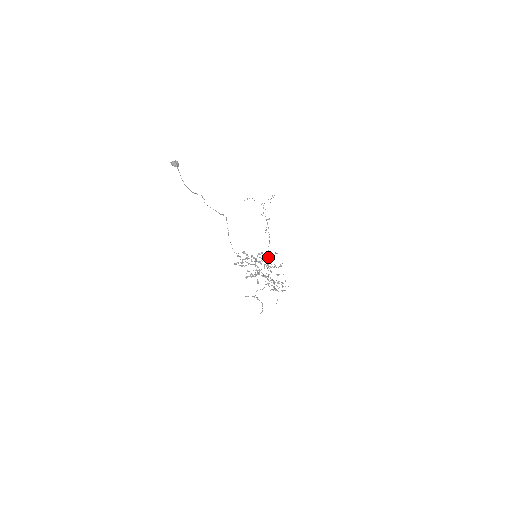
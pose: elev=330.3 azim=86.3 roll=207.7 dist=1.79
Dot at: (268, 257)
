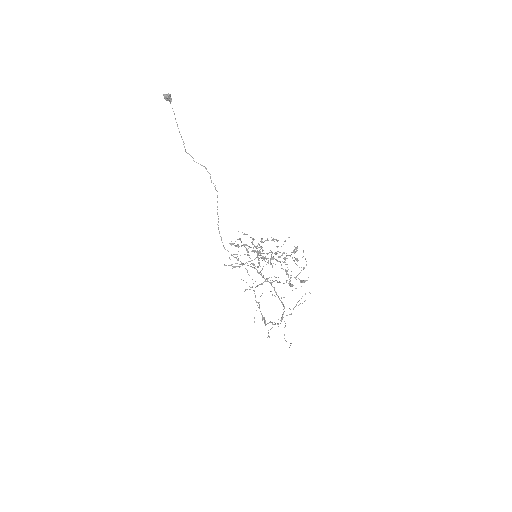
Dot at: occluded
